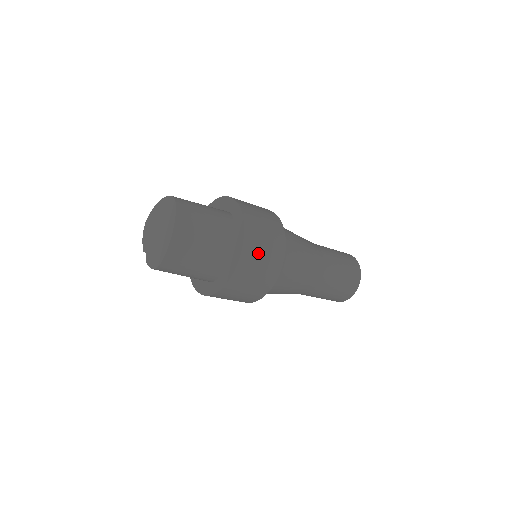
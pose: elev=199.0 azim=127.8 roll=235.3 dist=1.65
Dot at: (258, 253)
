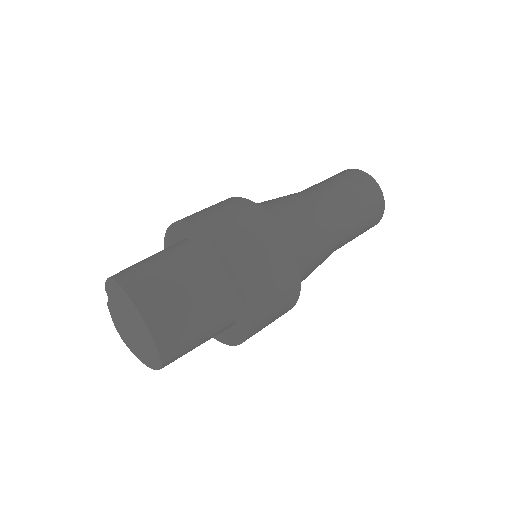
Dot at: occluded
